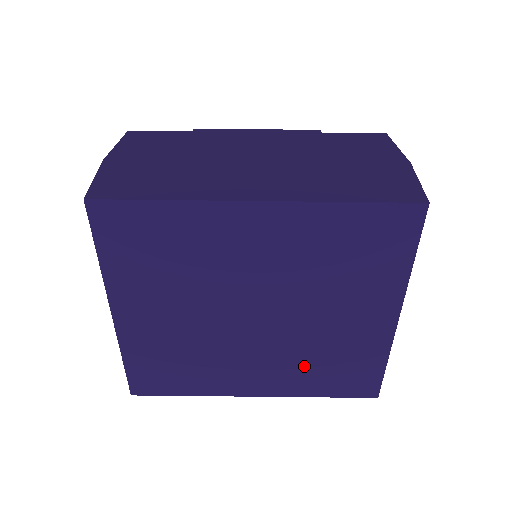
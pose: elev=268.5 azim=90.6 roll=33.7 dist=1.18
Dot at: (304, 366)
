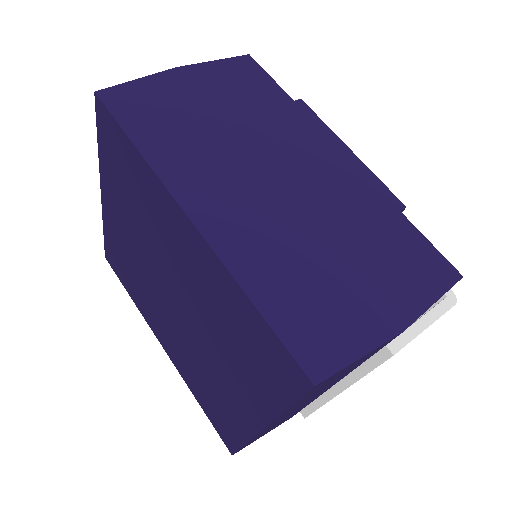
Dot at: (194, 371)
